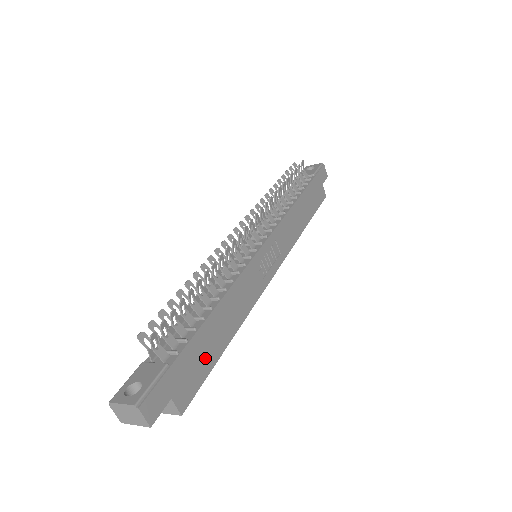
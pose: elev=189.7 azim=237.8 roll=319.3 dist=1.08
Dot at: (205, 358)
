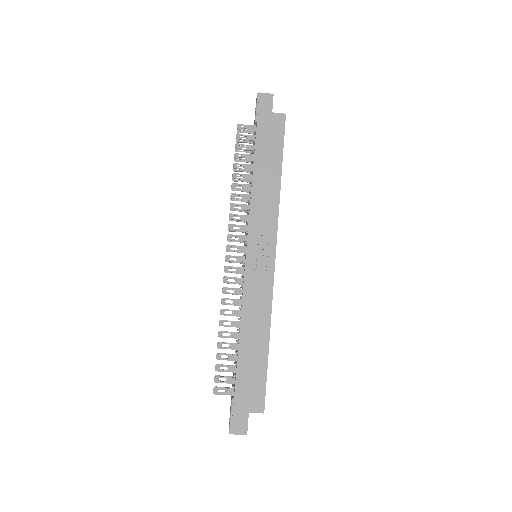
Dot at: (256, 372)
